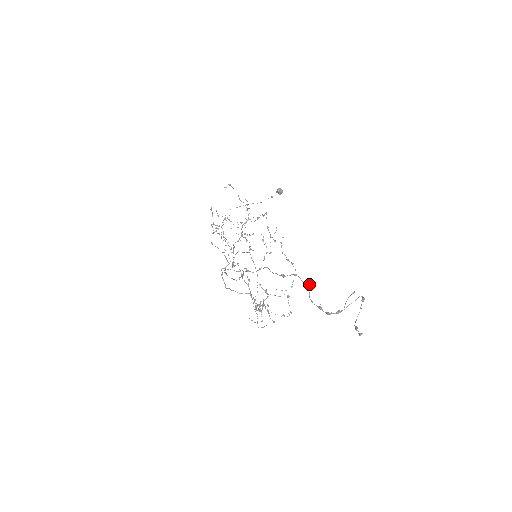
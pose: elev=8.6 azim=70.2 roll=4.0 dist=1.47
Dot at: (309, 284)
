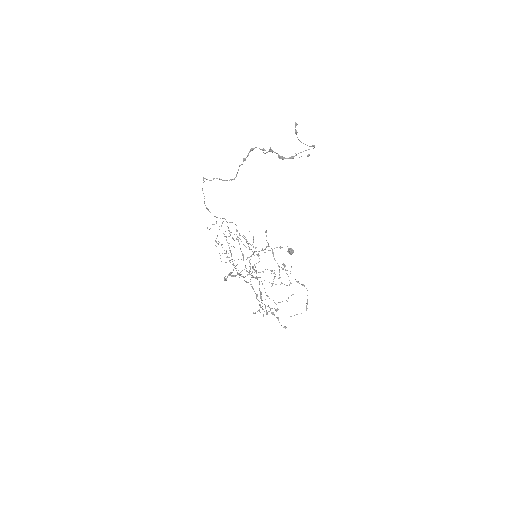
Dot at: (263, 149)
